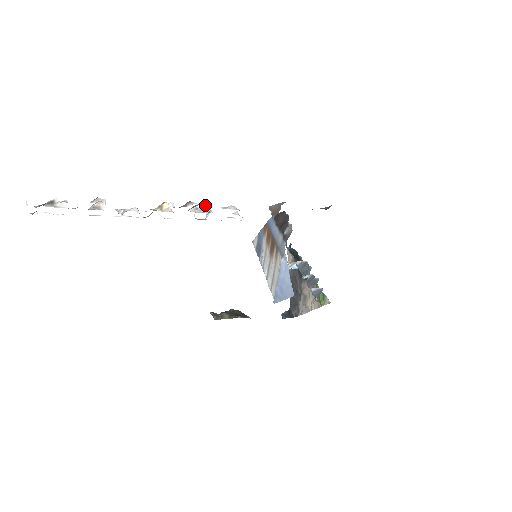
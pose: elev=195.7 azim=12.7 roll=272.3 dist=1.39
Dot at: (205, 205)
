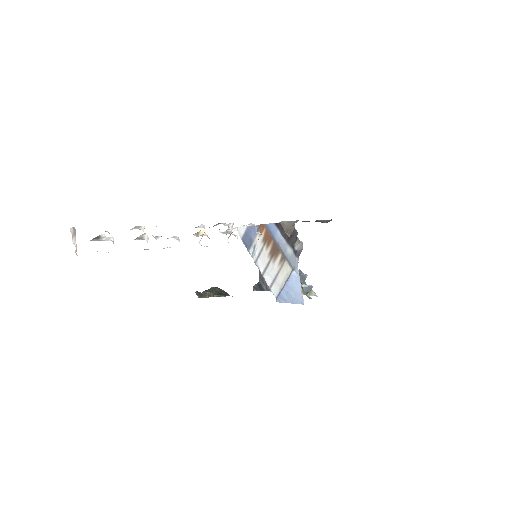
Dot at: (235, 229)
